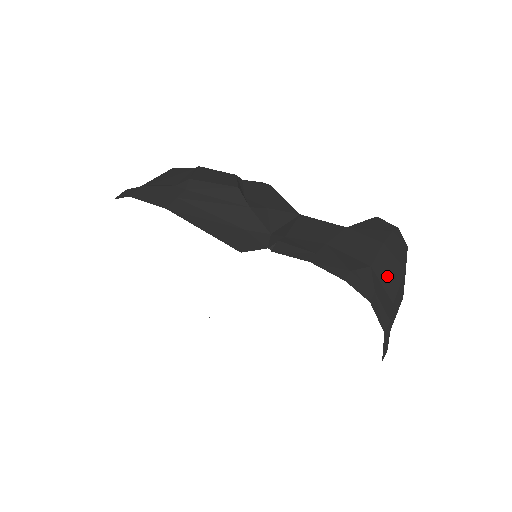
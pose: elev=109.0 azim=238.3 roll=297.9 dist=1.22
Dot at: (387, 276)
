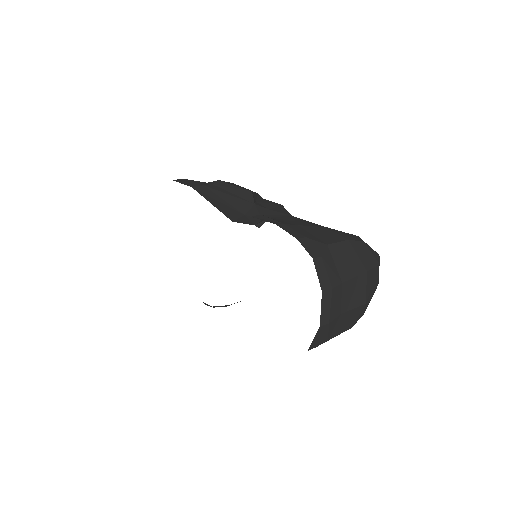
Dot at: (343, 262)
